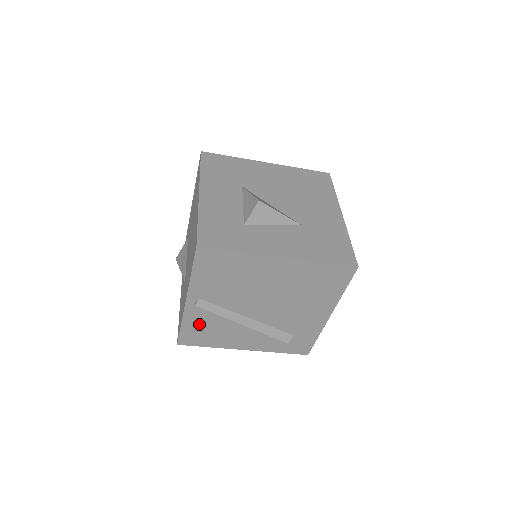
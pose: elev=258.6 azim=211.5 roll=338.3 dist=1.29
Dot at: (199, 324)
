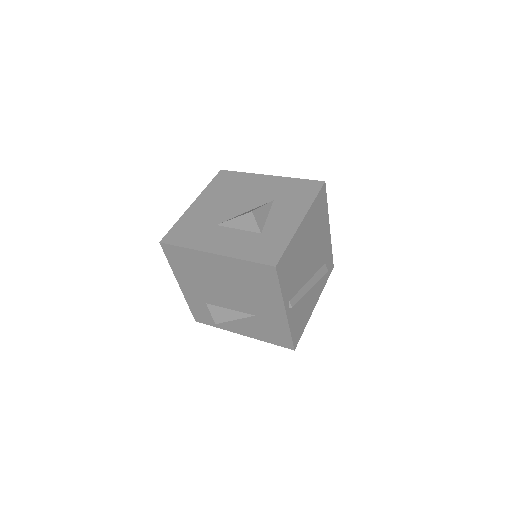
Dot at: (296, 319)
